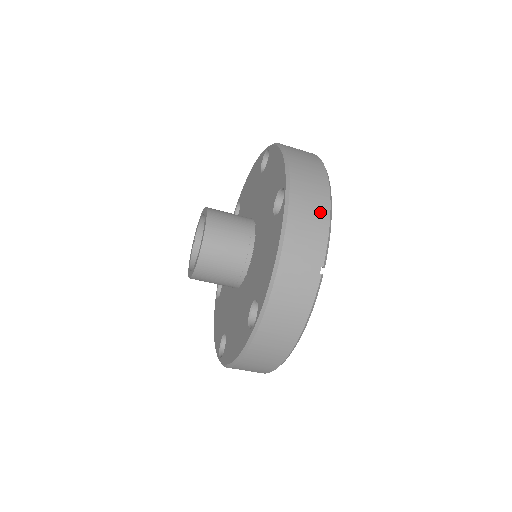
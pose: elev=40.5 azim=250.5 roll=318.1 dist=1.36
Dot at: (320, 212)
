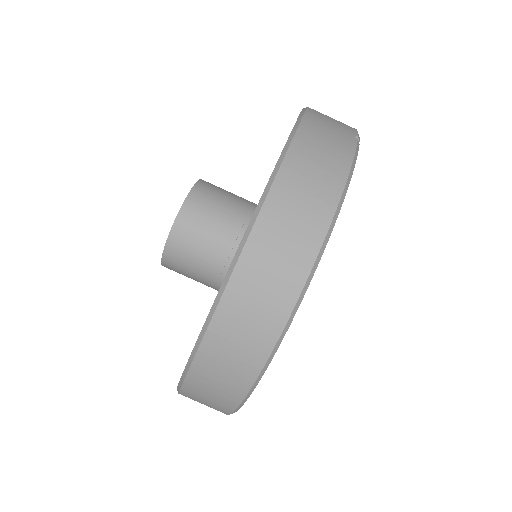
Dot at: occluded
